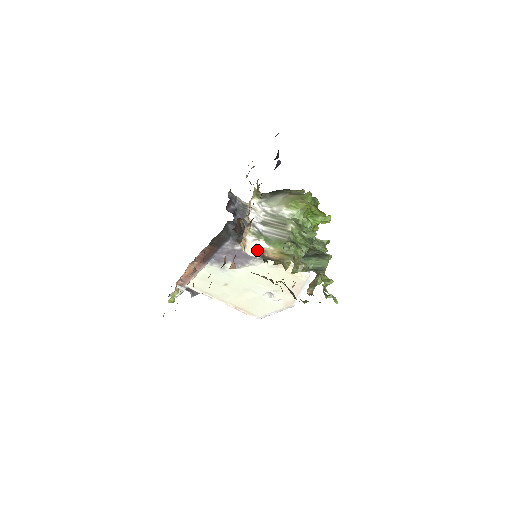
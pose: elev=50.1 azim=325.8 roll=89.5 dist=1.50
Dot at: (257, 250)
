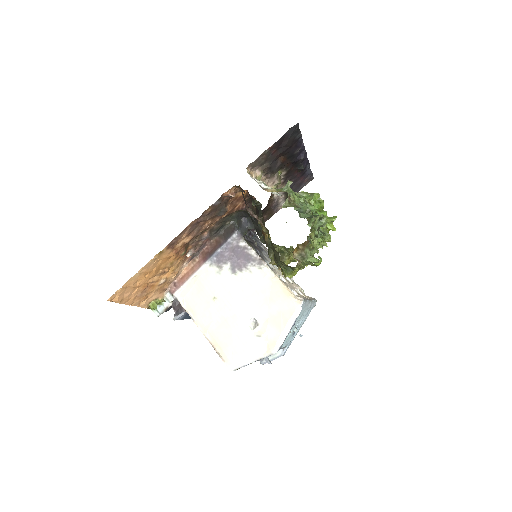
Dot at: (259, 184)
